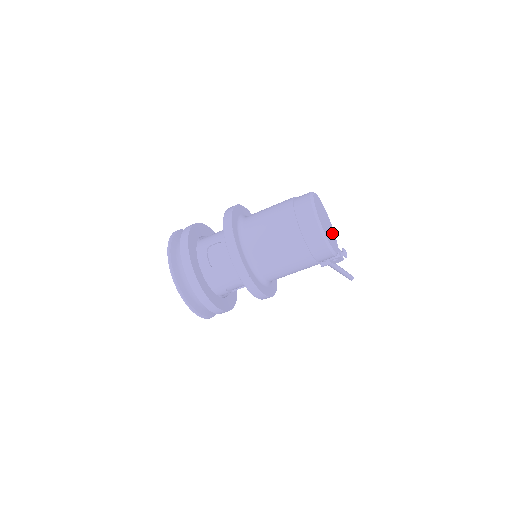
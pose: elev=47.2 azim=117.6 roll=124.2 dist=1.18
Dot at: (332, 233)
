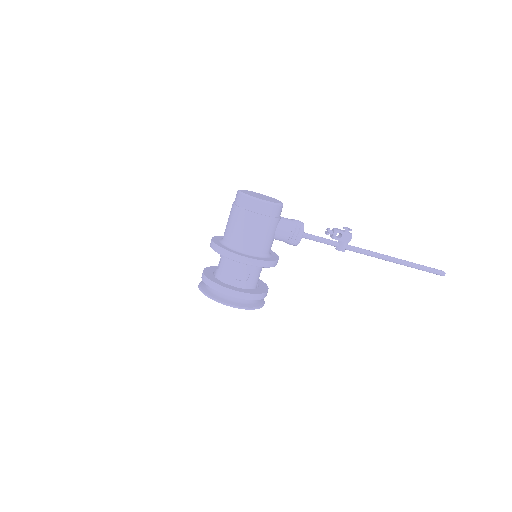
Dot at: occluded
